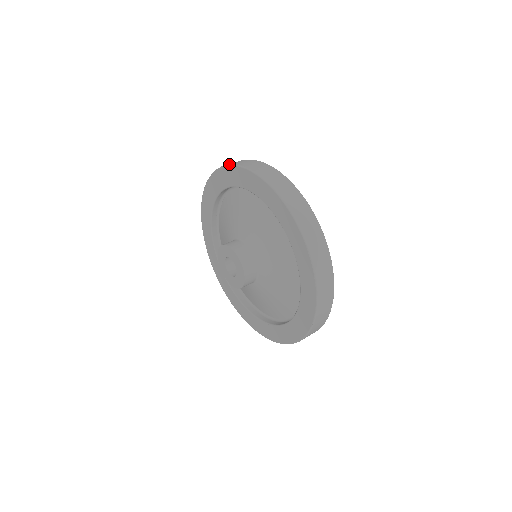
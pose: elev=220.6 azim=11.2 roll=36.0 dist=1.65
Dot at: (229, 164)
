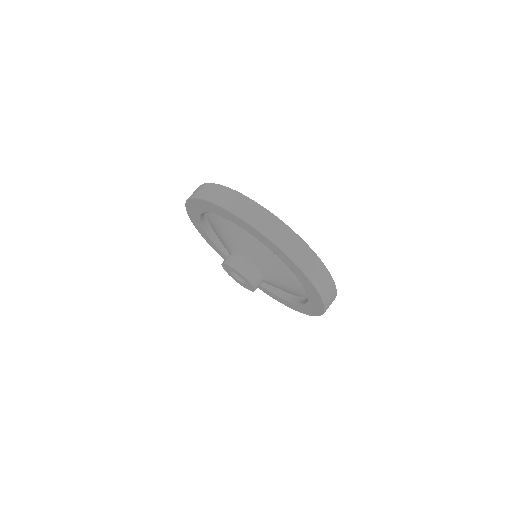
Dot at: (192, 197)
